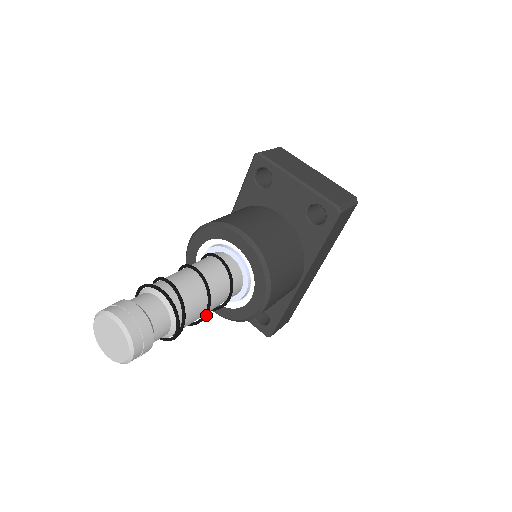
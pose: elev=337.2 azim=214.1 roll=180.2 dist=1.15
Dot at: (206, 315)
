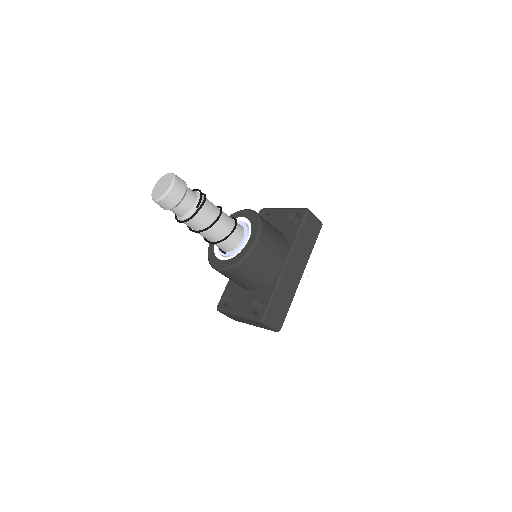
Dot at: (217, 219)
